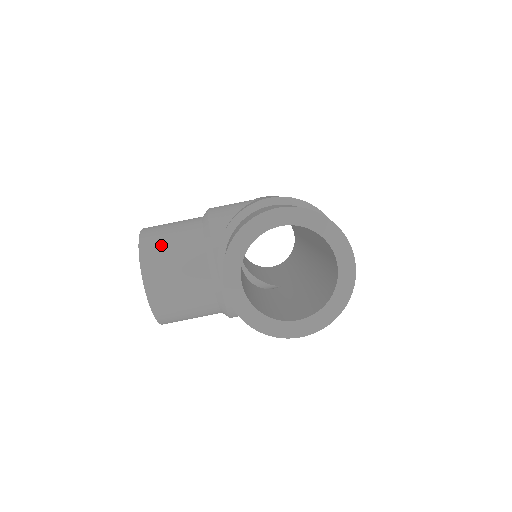
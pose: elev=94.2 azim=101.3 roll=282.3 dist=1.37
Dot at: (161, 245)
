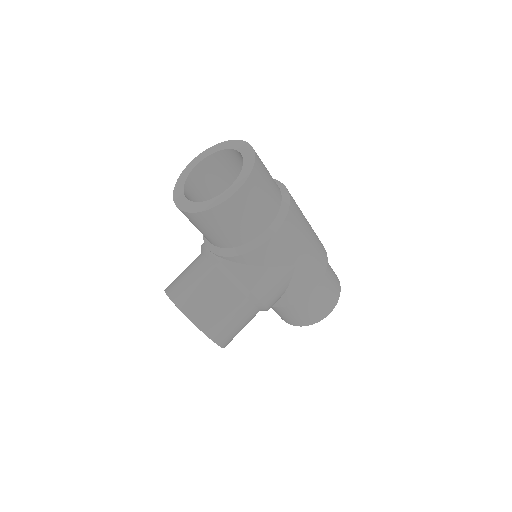
Dot at: occluded
